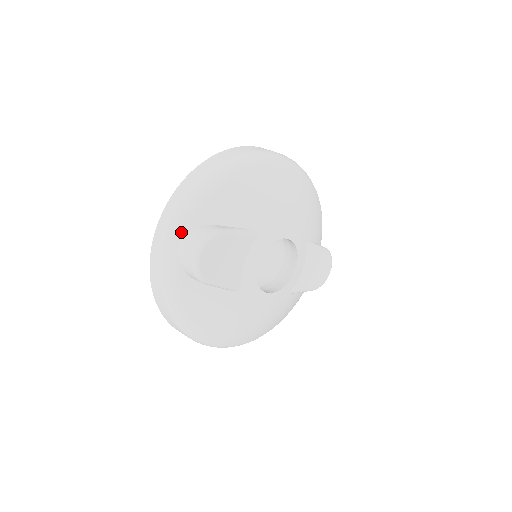
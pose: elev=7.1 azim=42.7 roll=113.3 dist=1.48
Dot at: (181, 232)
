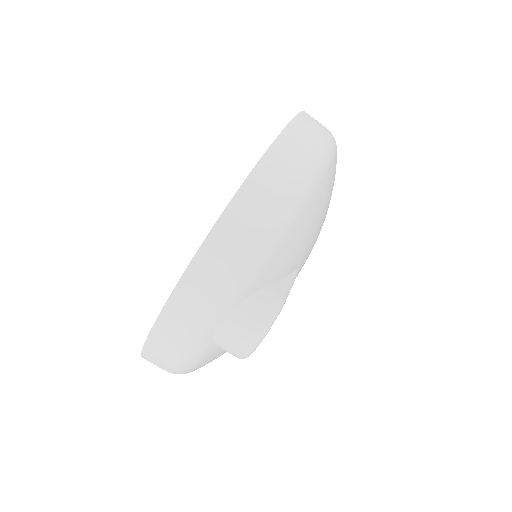
Dot at: (227, 307)
